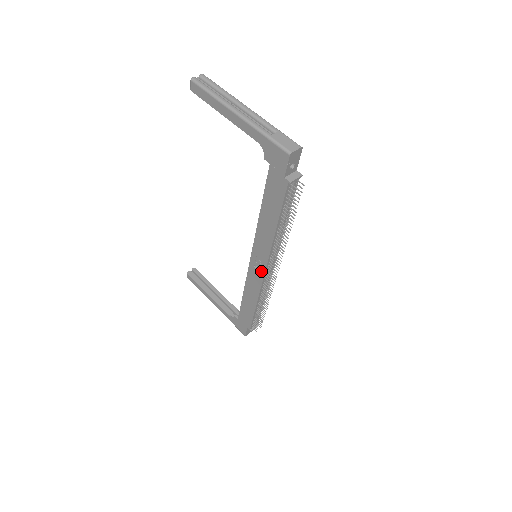
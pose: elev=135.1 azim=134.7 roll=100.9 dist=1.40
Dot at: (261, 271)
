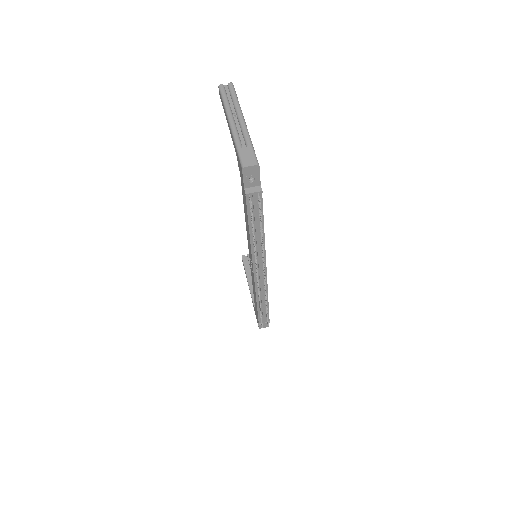
Dot at: occluded
